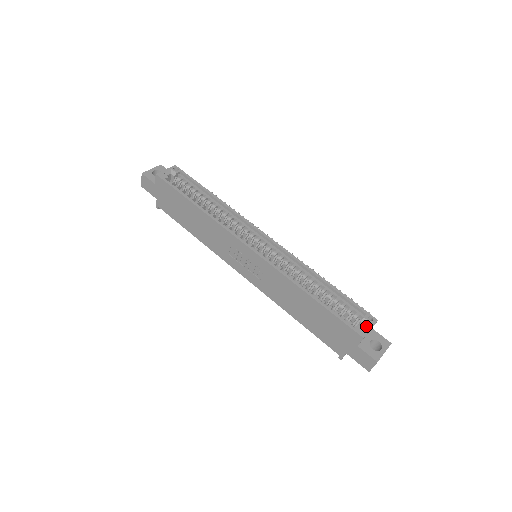
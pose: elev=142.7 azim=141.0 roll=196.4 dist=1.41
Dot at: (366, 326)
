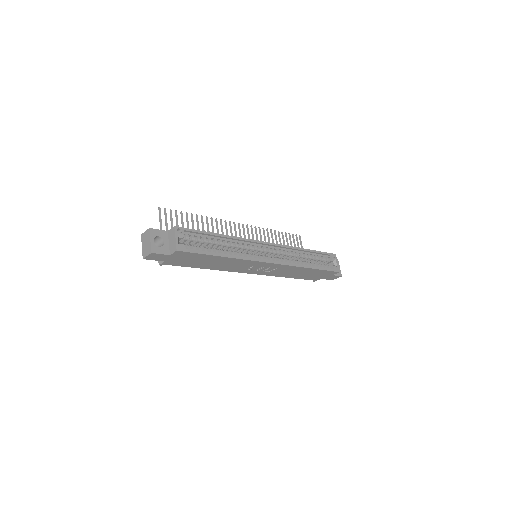
Dot at: (335, 263)
